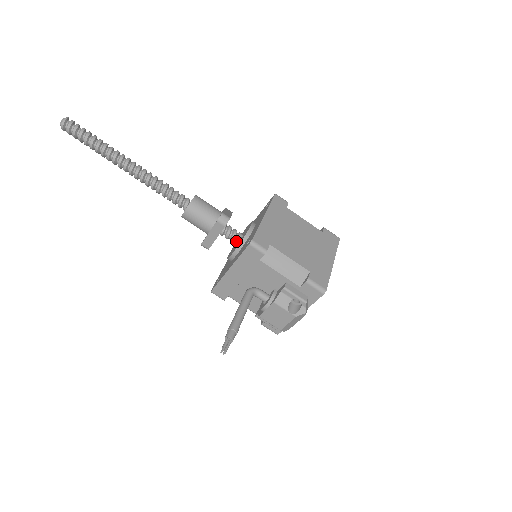
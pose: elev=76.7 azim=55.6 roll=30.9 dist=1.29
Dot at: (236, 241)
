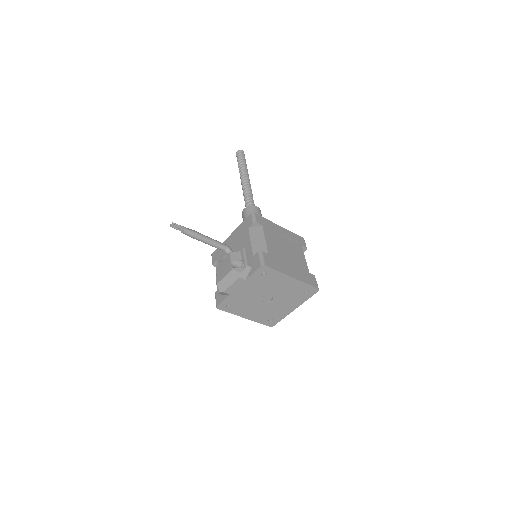
Dot at: occluded
